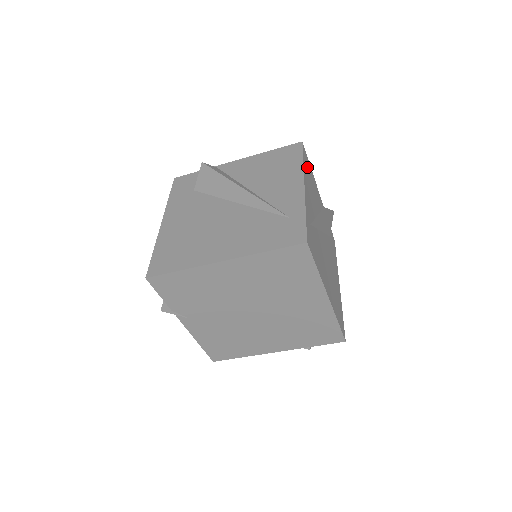
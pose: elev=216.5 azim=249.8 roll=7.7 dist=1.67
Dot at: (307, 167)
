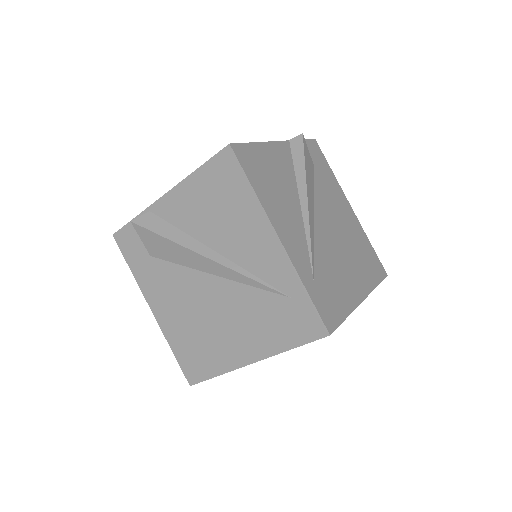
Dot at: (256, 171)
